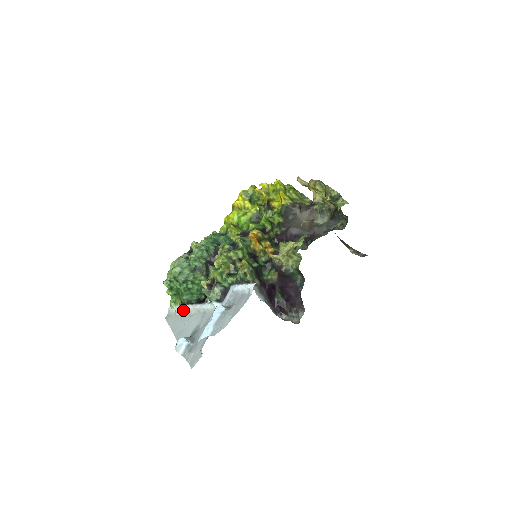
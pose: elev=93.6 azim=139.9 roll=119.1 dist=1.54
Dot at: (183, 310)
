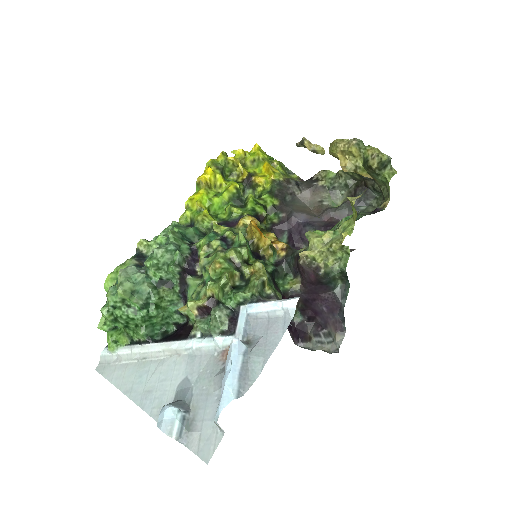
Dot at: (138, 354)
